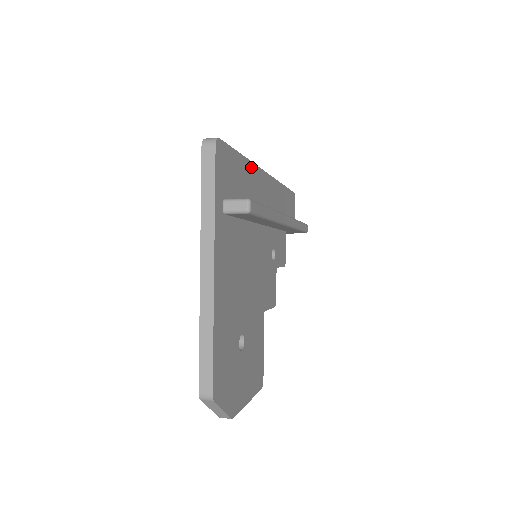
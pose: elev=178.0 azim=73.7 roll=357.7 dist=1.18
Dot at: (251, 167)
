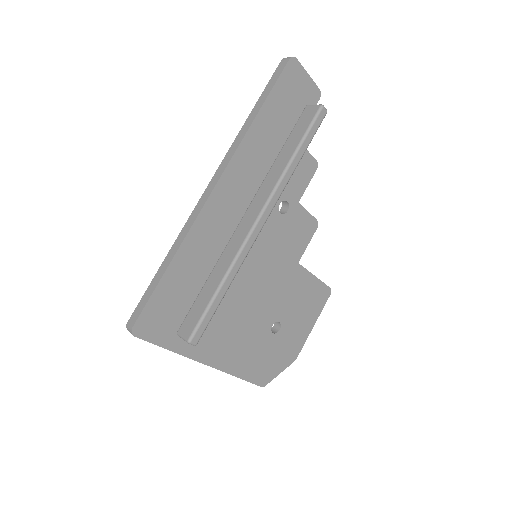
Dot at: (186, 246)
